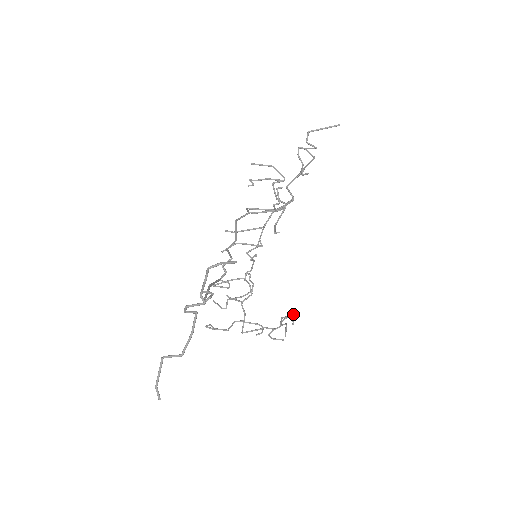
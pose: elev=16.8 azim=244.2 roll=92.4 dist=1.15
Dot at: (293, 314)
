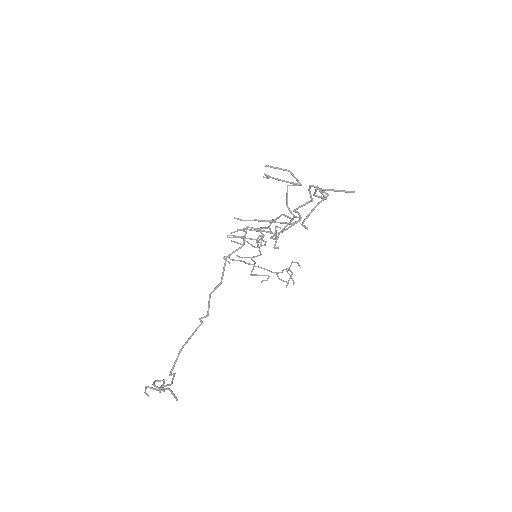
Dot at: (300, 267)
